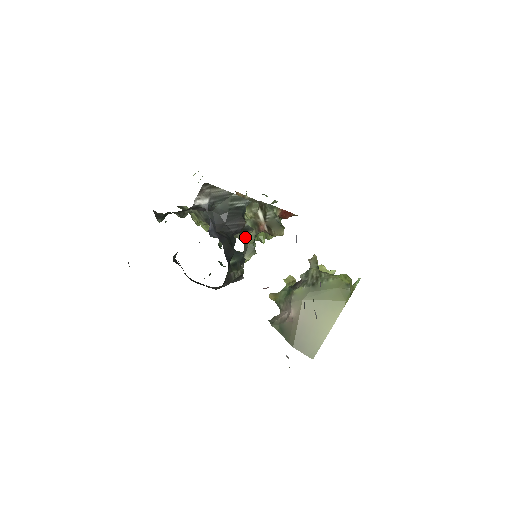
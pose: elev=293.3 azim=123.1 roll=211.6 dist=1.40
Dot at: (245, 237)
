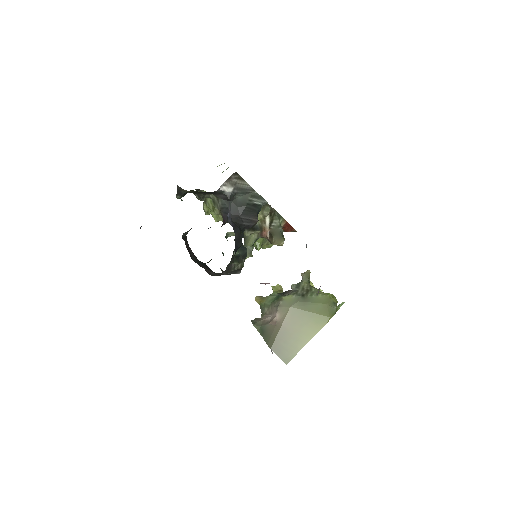
Dot at: (246, 238)
